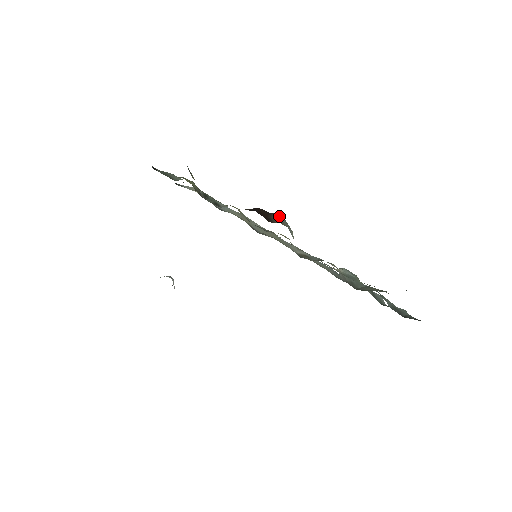
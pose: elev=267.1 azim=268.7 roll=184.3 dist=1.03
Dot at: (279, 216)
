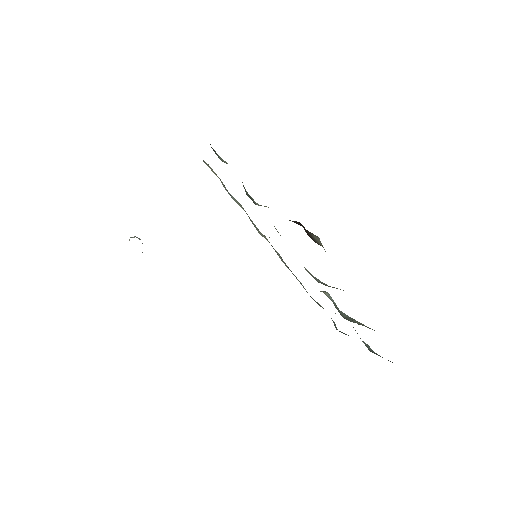
Dot at: (317, 237)
